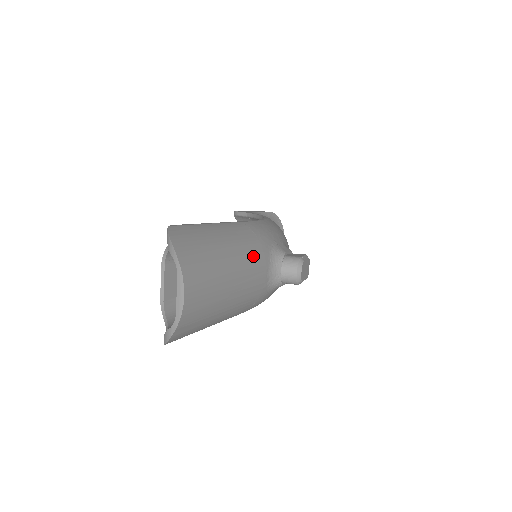
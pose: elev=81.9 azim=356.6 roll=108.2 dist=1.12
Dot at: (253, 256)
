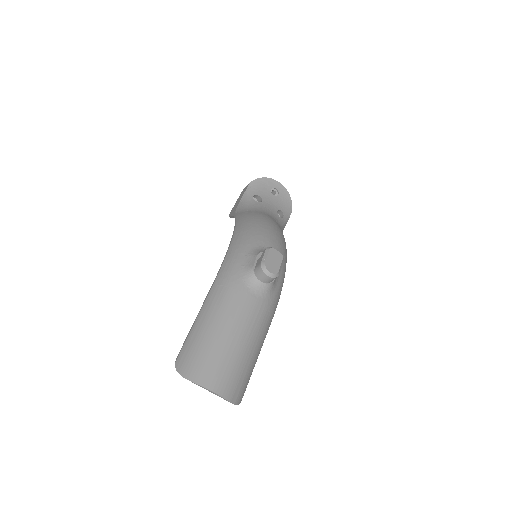
Dot at: (233, 305)
